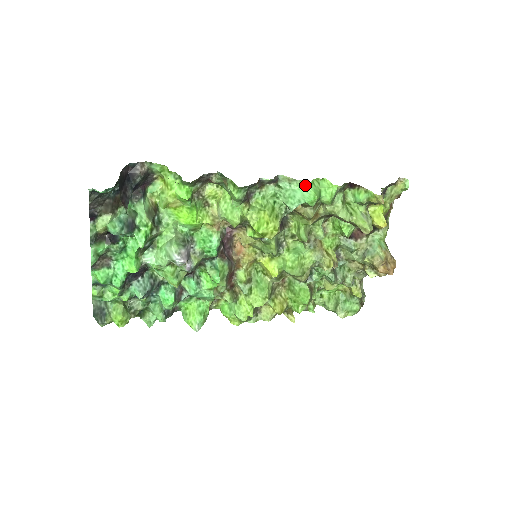
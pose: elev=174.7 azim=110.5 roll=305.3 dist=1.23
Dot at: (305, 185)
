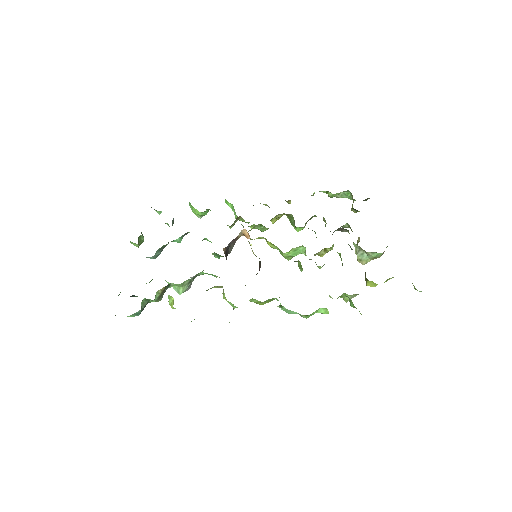
Dot at: (302, 316)
